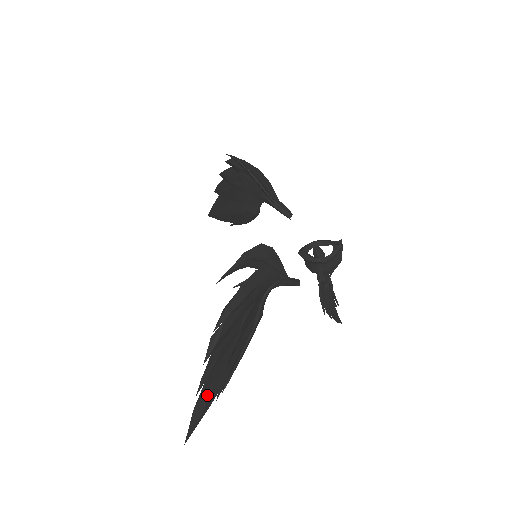
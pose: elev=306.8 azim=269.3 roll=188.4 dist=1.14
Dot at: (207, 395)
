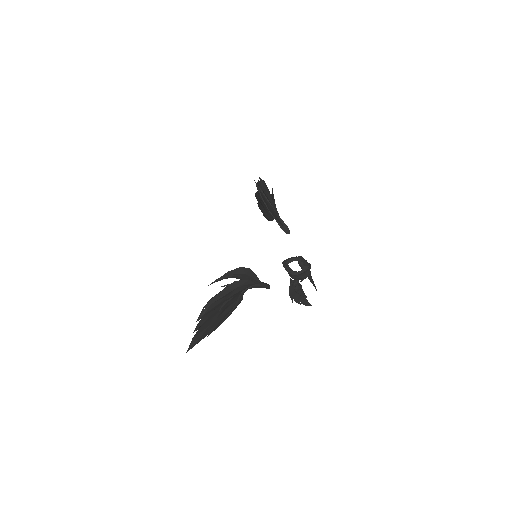
Dot at: (202, 333)
